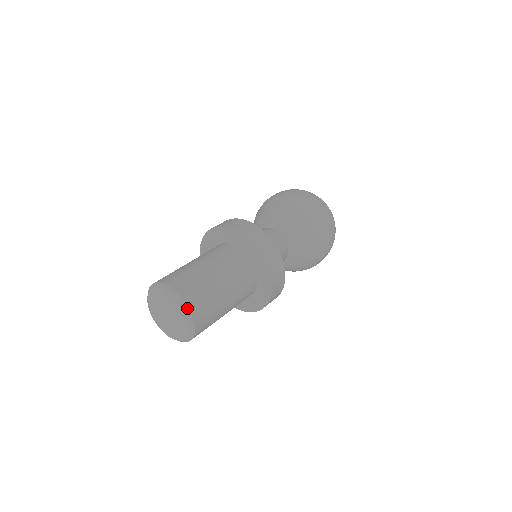
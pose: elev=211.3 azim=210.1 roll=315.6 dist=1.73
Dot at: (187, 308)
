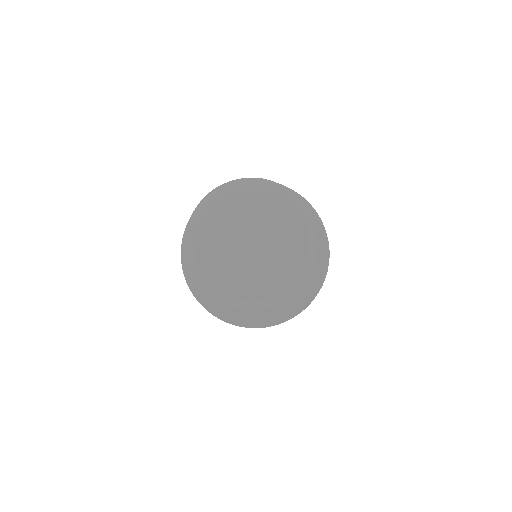
Dot at: (314, 258)
